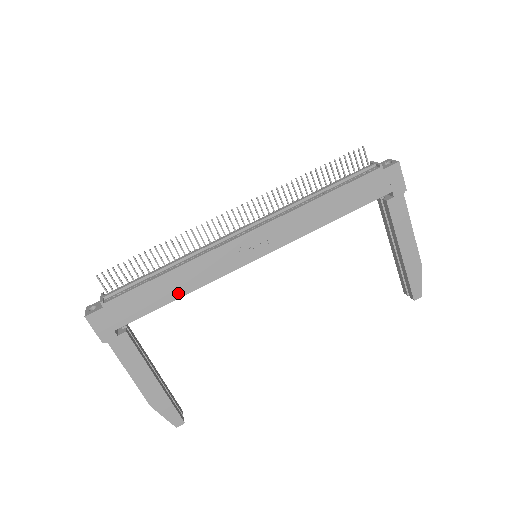
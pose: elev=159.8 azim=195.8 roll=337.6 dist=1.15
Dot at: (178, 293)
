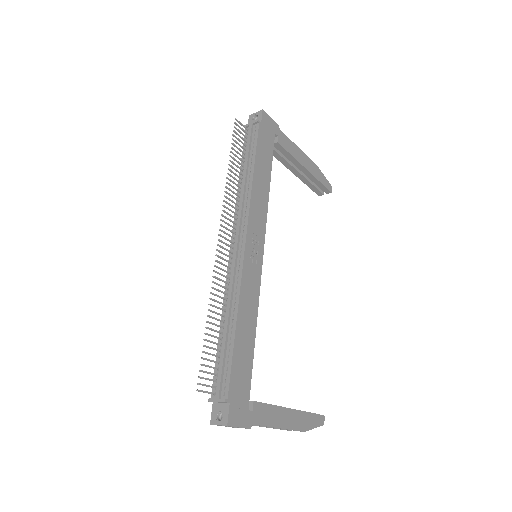
Dot at: (252, 333)
